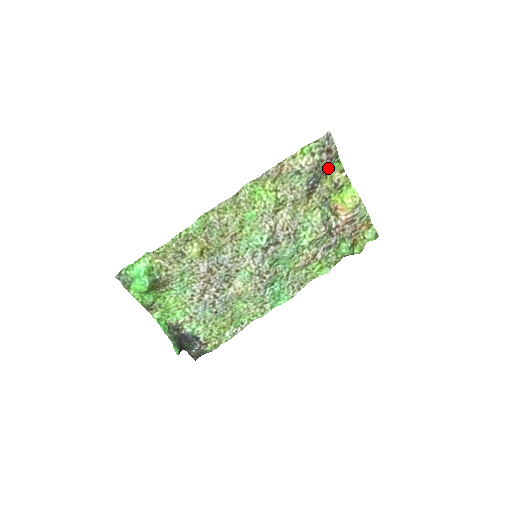
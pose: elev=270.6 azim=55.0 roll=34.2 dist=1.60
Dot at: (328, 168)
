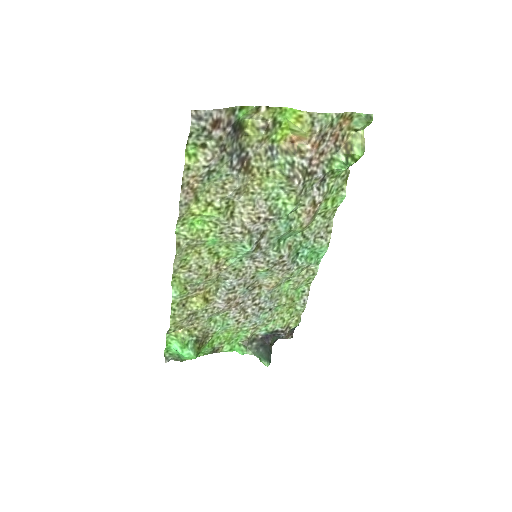
Dot at: (237, 128)
